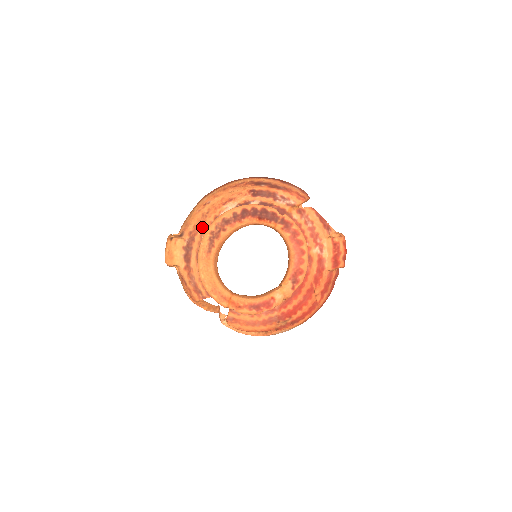
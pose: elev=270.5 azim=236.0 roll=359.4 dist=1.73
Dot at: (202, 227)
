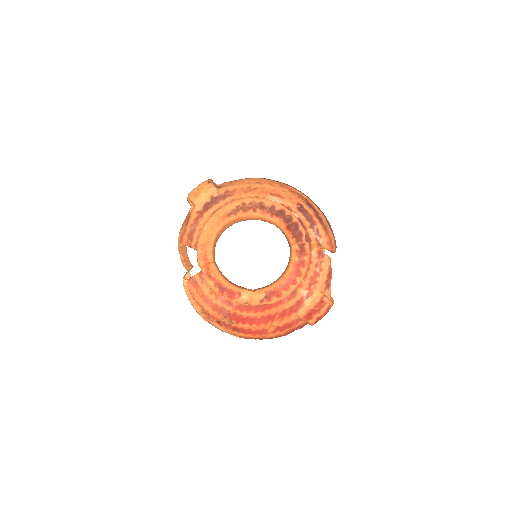
Dot at: (240, 195)
